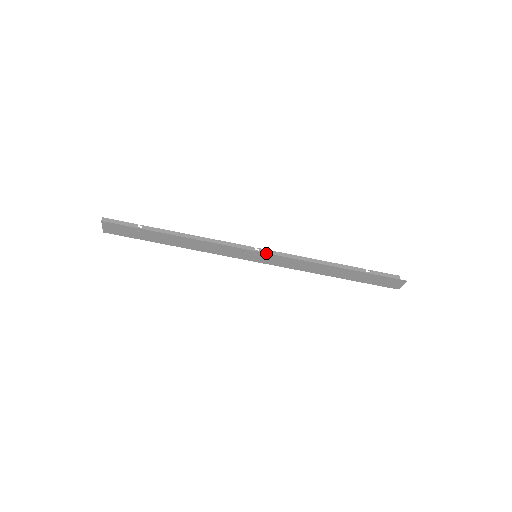
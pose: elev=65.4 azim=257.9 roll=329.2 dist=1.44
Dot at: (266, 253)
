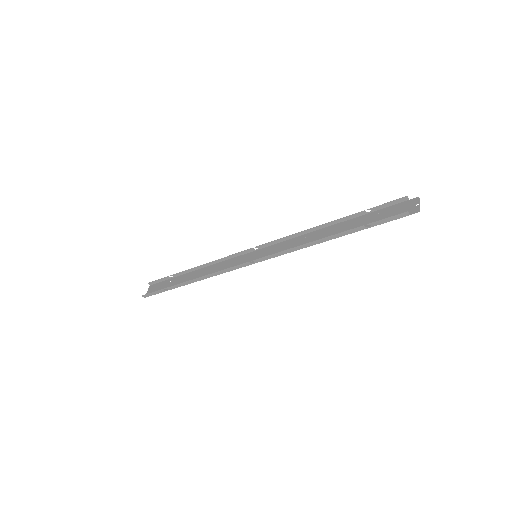
Dot at: occluded
